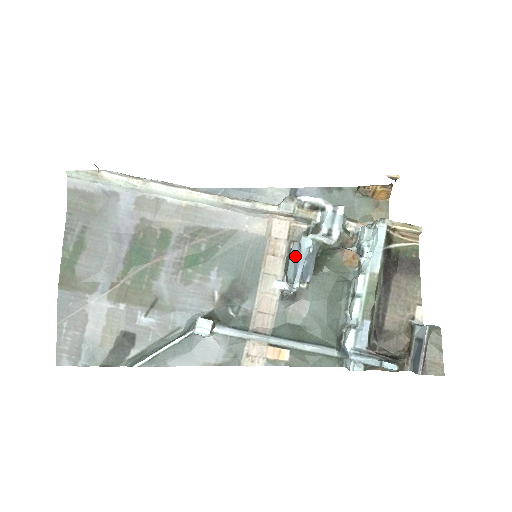
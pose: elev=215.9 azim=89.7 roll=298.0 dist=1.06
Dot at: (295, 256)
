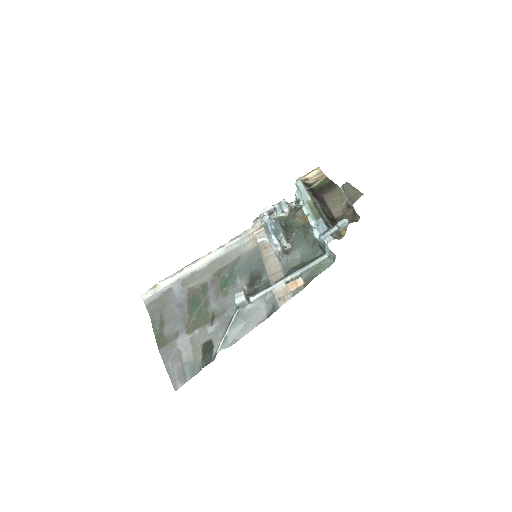
Dot at: (266, 230)
